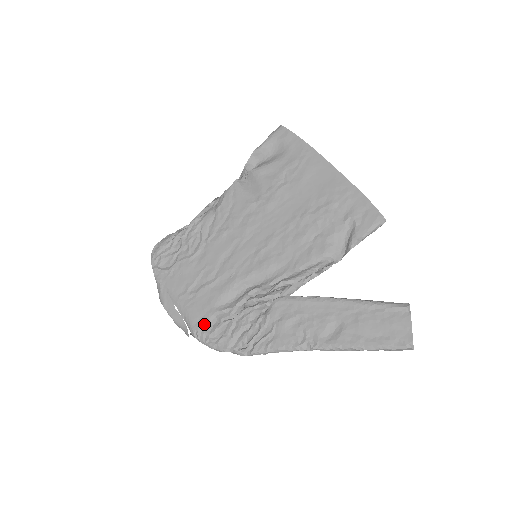
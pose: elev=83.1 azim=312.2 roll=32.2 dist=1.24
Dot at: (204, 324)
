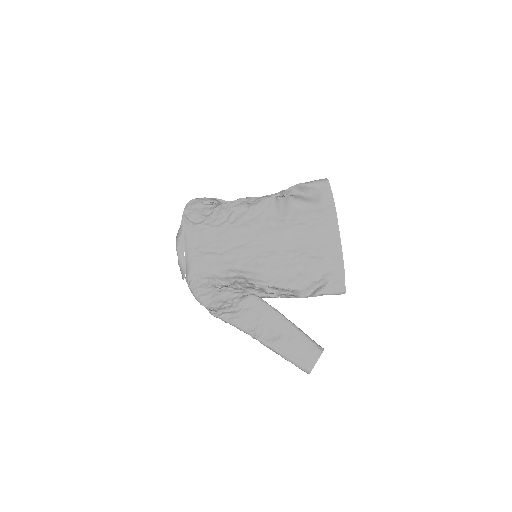
Dot at: (198, 279)
